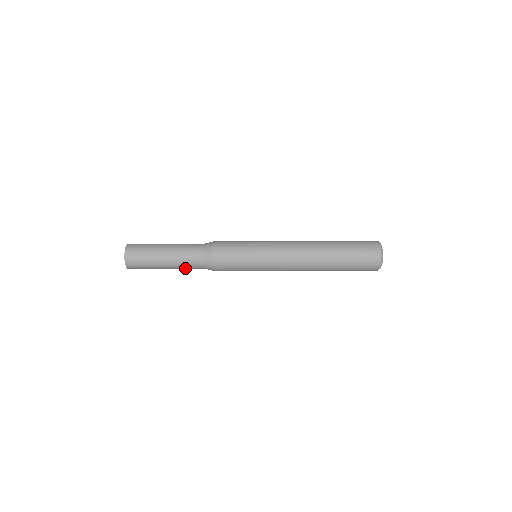
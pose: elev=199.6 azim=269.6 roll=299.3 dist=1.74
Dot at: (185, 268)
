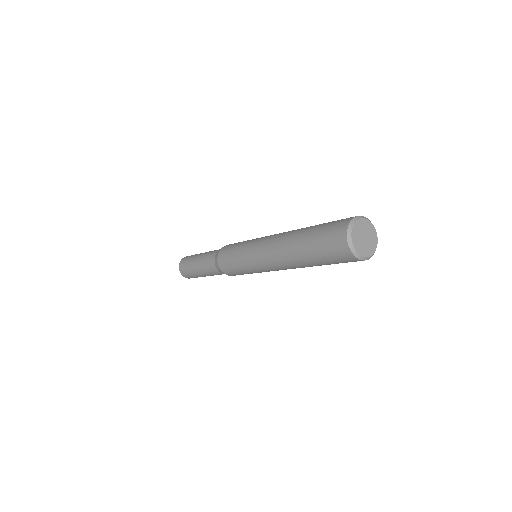
Dot at: occluded
